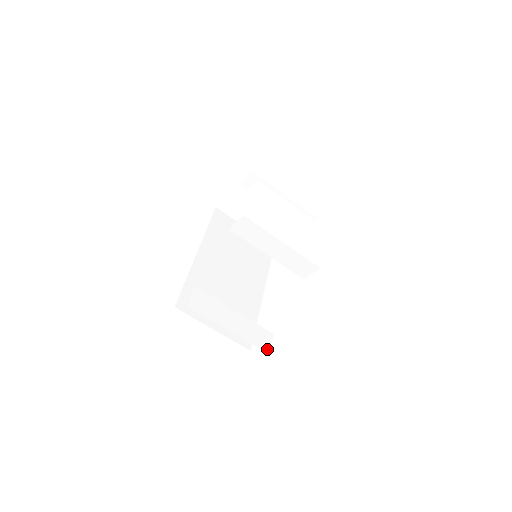
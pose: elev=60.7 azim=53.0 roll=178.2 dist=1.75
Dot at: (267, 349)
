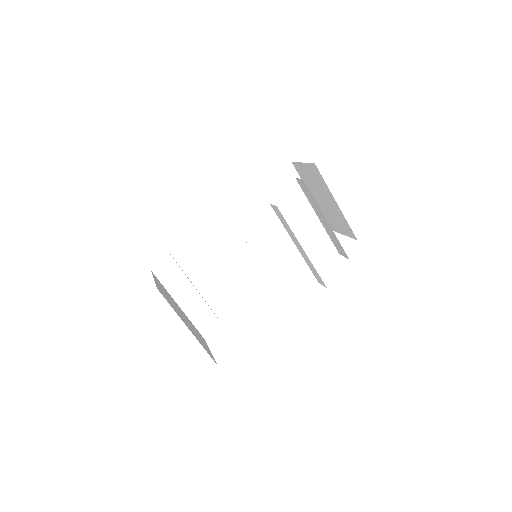
Dot at: (205, 334)
